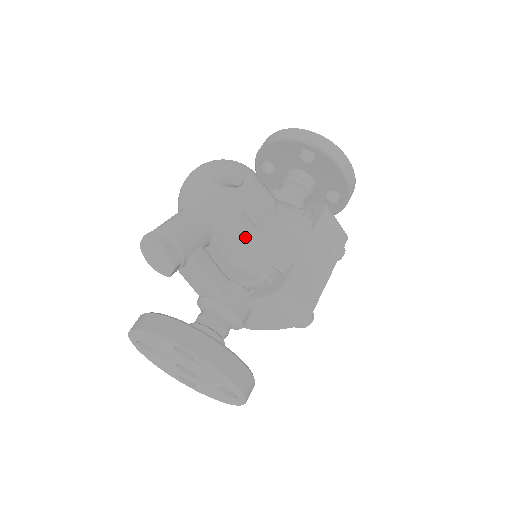
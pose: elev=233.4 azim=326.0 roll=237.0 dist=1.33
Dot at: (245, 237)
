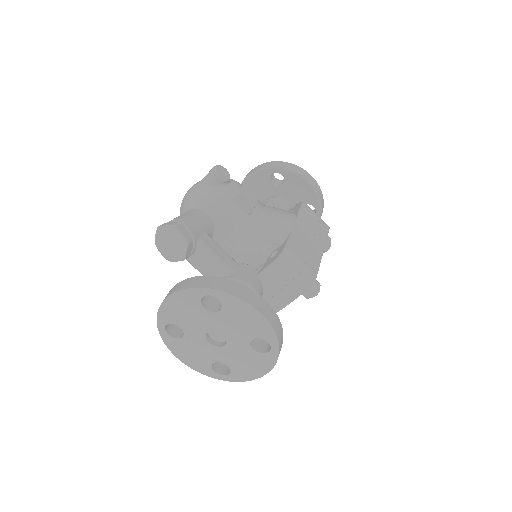
Dot at: (242, 223)
